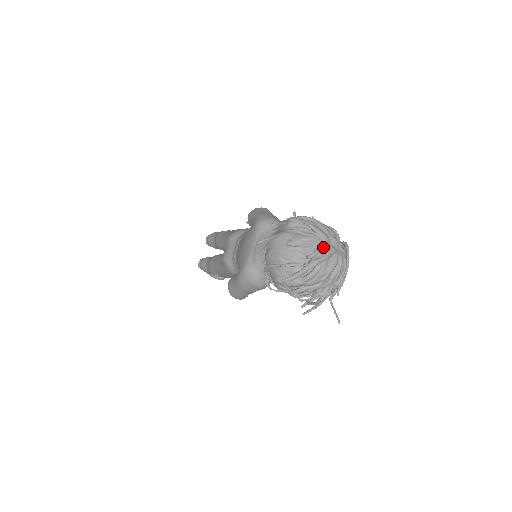
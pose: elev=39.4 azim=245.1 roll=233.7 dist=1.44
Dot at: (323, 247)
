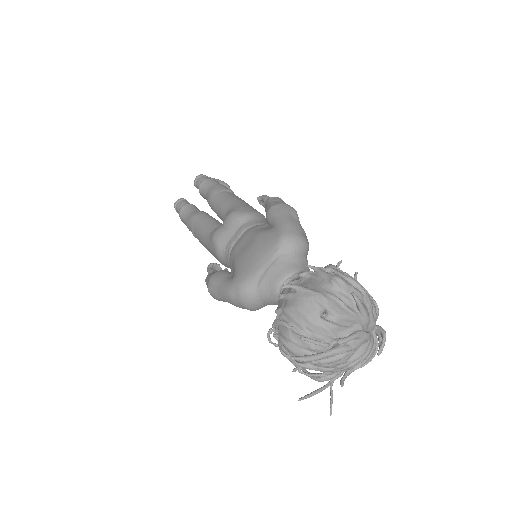
Dot at: (360, 333)
